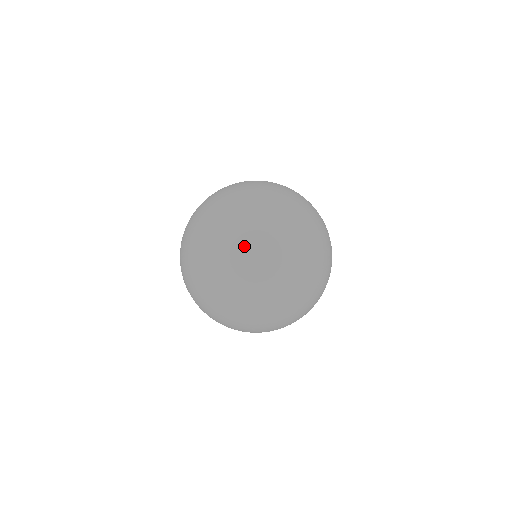
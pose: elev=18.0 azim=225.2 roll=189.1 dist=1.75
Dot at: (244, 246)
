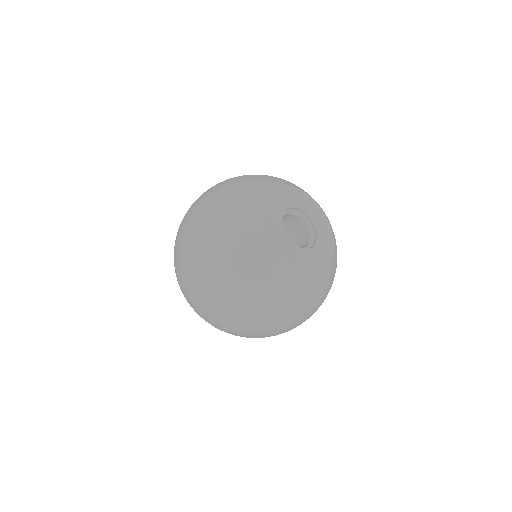
Dot at: (223, 330)
